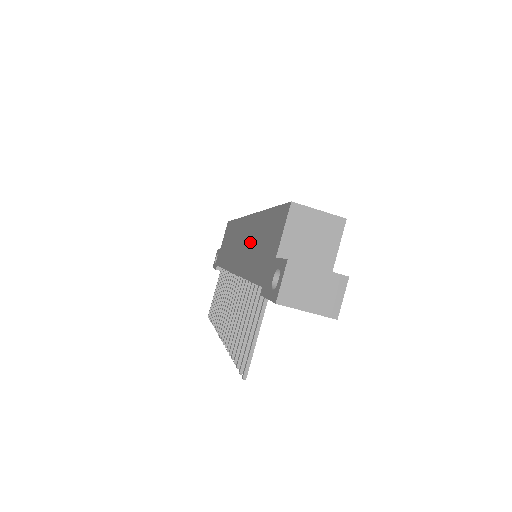
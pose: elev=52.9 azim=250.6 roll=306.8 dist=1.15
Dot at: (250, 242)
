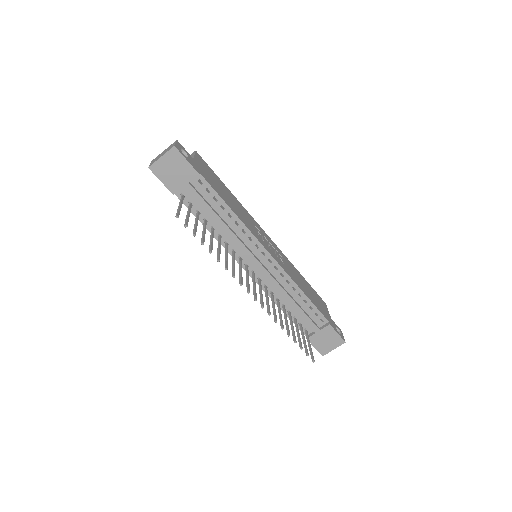
Dot at: occluded
